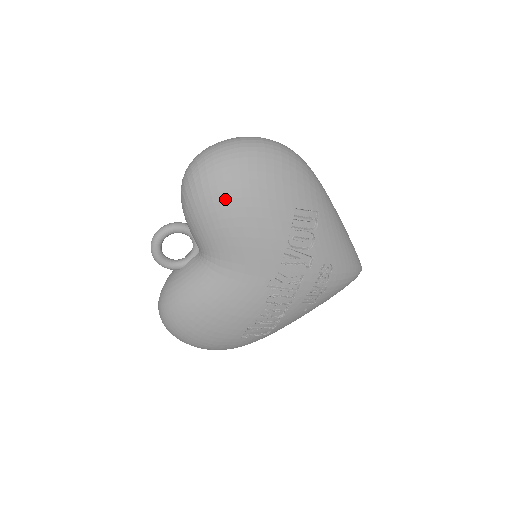
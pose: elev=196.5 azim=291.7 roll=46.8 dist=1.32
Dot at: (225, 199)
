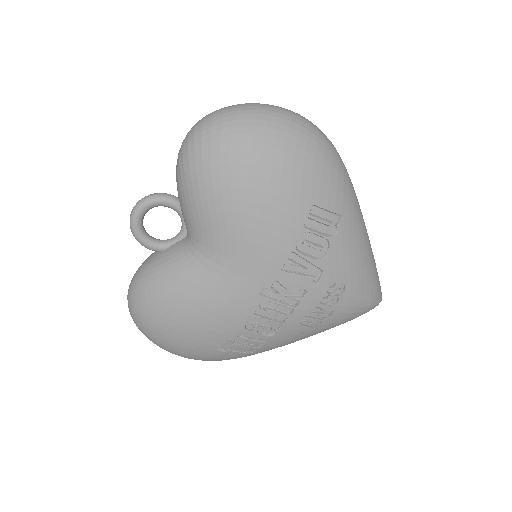
Dot at: (227, 174)
